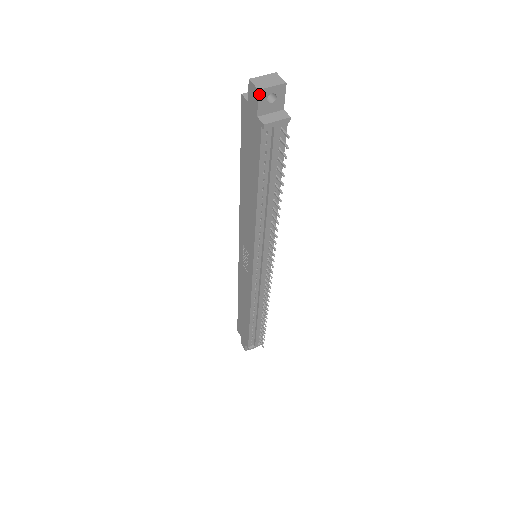
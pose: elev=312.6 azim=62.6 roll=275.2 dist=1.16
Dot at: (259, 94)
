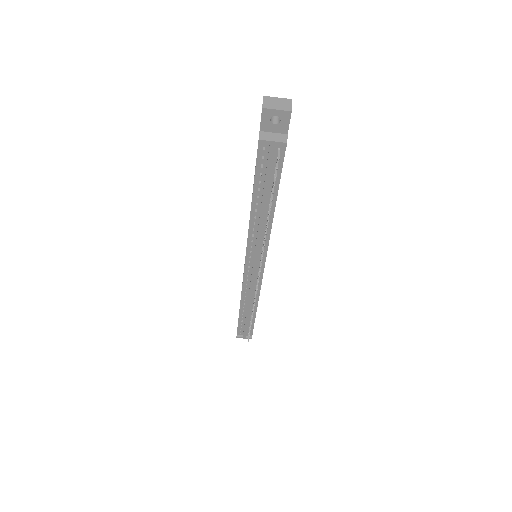
Dot at: (263, 112)
